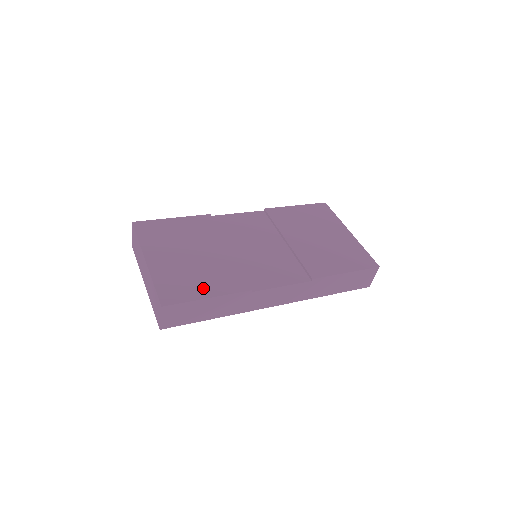
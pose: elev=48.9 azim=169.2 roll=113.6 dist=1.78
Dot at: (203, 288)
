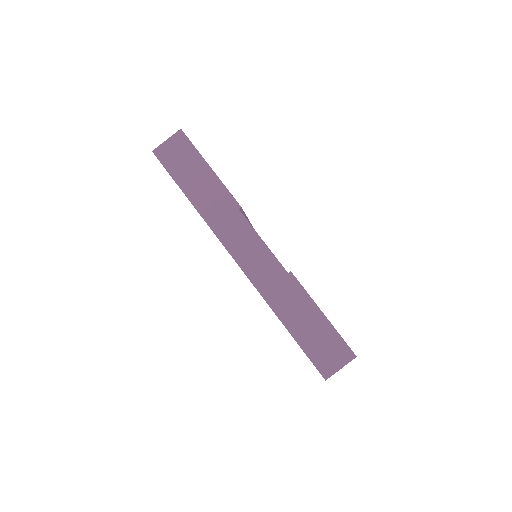
Dot at: occluded
